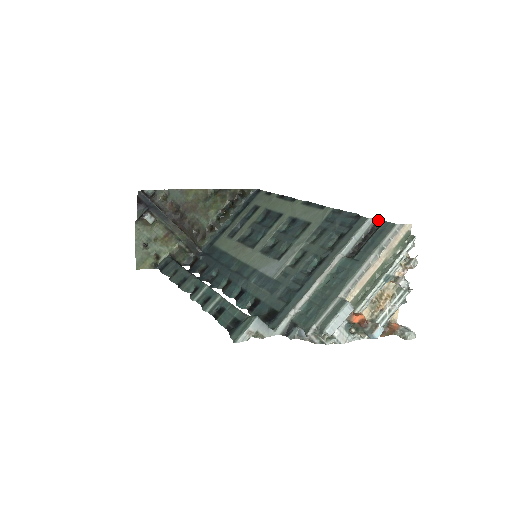
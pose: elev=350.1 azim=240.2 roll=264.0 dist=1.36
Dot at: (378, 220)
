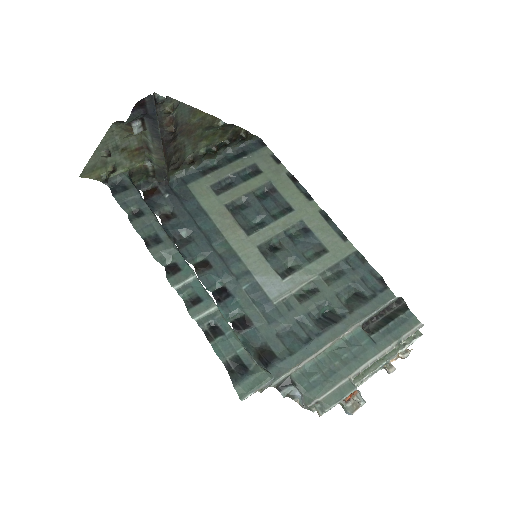
Dot at: (400, 299)
